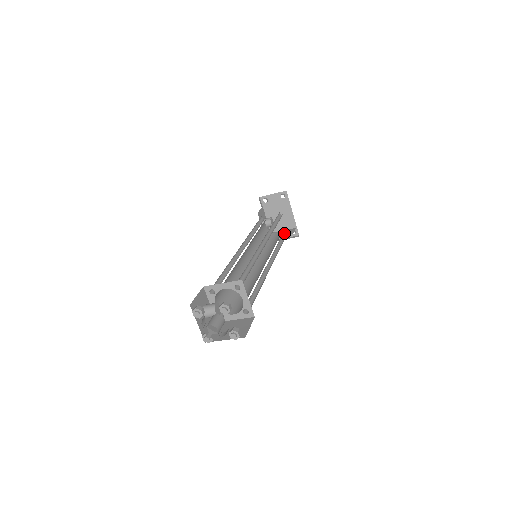
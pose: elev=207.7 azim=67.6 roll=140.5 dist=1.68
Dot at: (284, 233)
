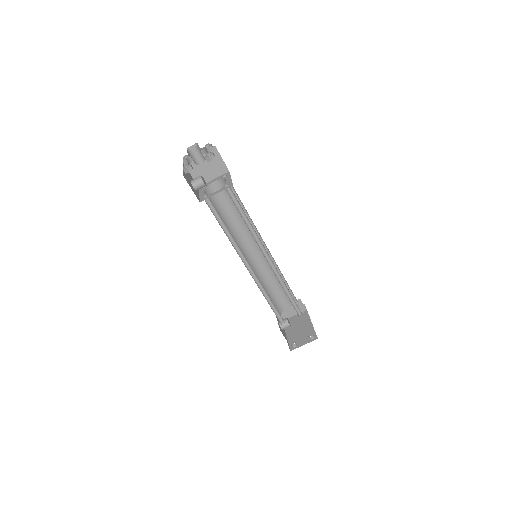
Dot at: (297, 313)
